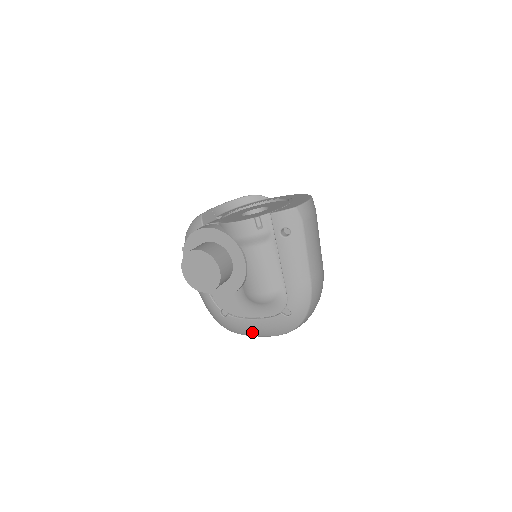
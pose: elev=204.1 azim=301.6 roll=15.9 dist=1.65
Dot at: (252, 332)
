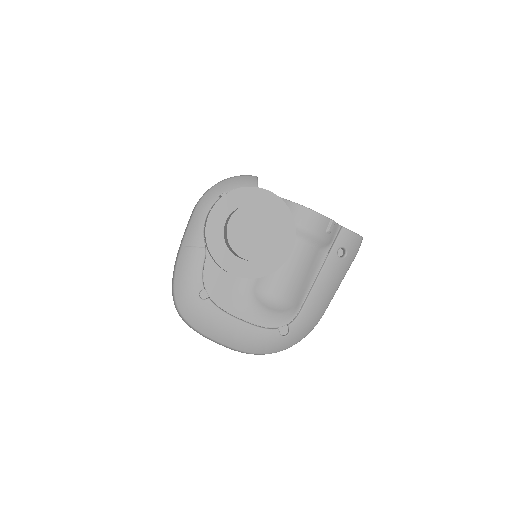
Dot at: (220, 334)
